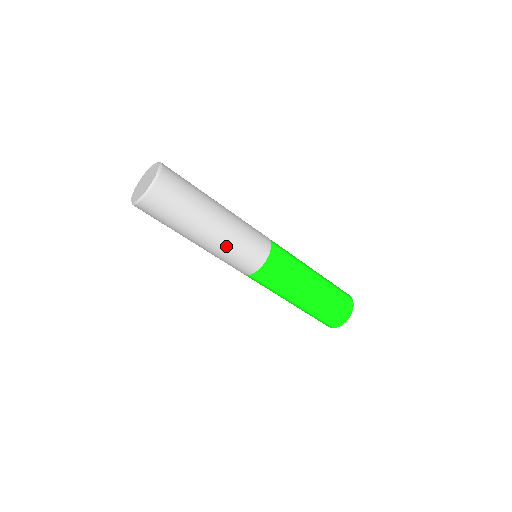
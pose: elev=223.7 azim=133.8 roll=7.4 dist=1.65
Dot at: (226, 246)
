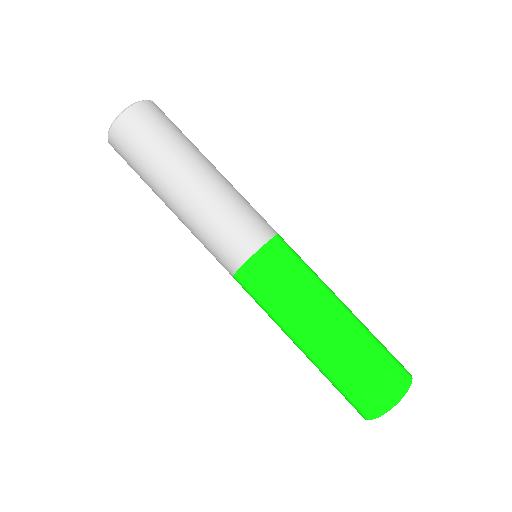
Dot at: (218, 198)
